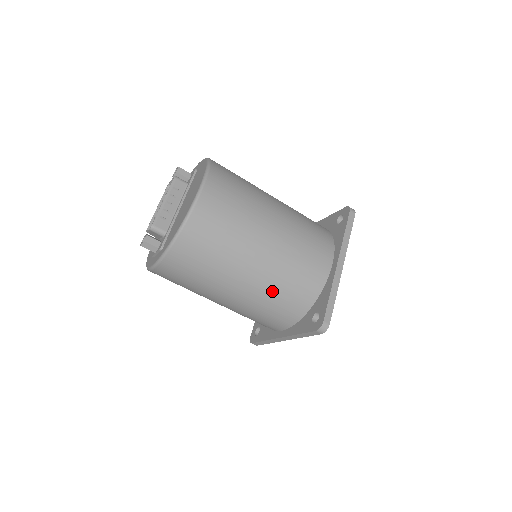
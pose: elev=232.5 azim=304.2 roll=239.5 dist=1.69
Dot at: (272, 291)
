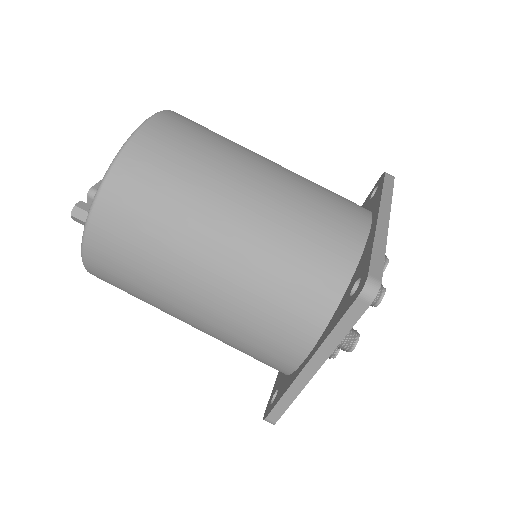
Dot at: (273, 256)
